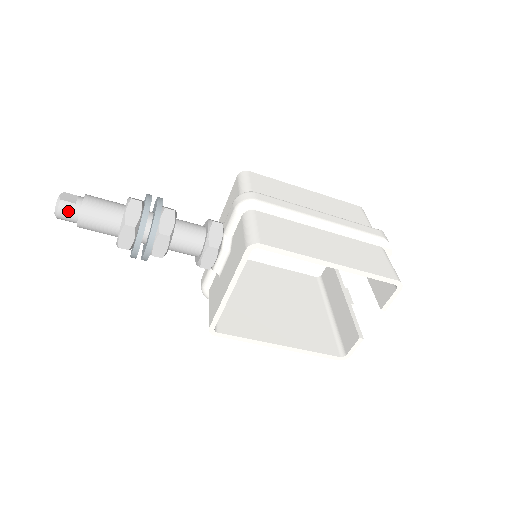
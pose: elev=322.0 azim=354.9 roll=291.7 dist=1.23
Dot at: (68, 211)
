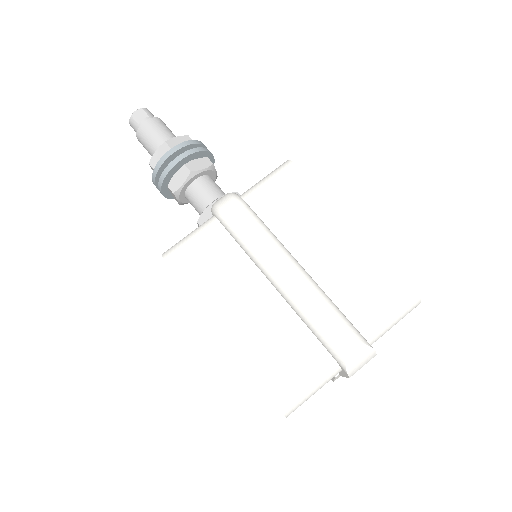
Dot at: (134, 128)
